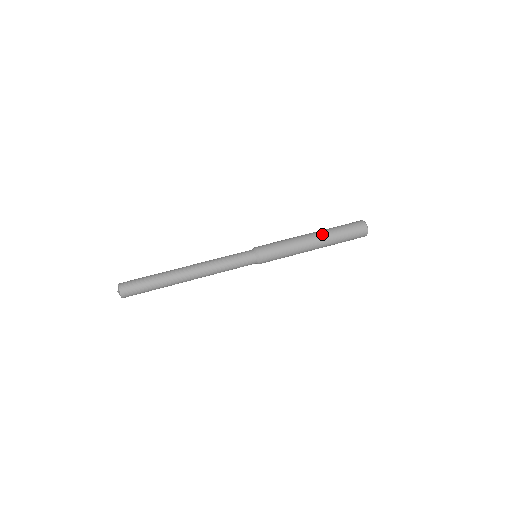
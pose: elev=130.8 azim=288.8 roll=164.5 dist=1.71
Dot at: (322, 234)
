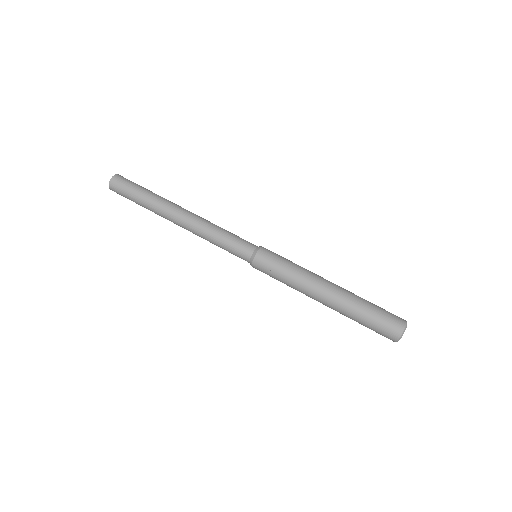
Dot at: (339, 300)
